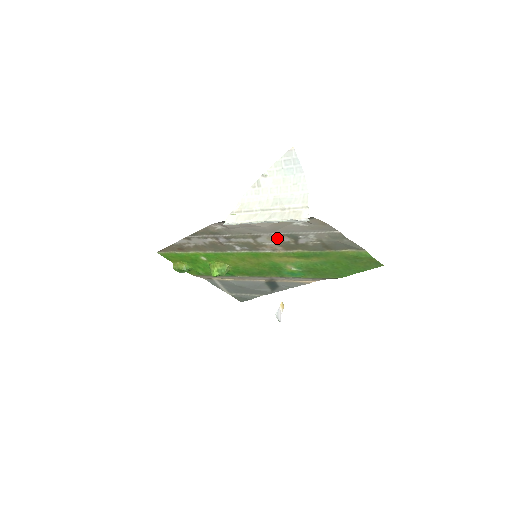
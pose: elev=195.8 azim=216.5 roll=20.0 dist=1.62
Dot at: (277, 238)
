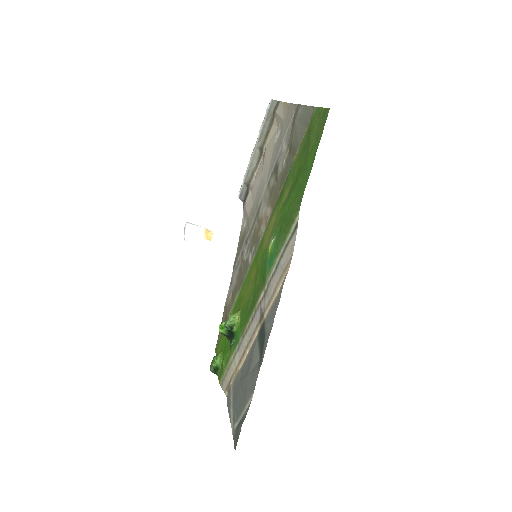
Dot at: (268, 190)
